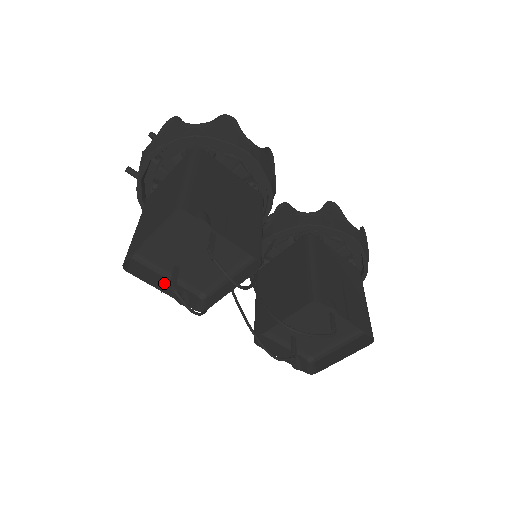
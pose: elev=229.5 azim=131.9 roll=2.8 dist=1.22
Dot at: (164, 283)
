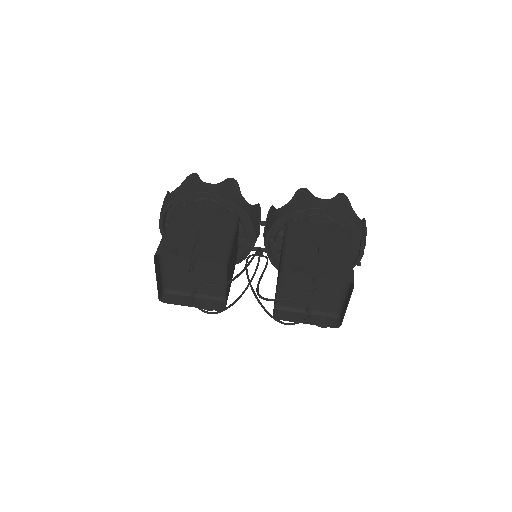
Dot at: (193, 301)
